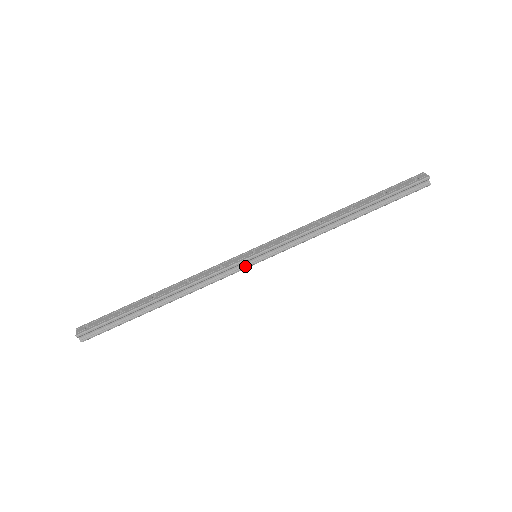
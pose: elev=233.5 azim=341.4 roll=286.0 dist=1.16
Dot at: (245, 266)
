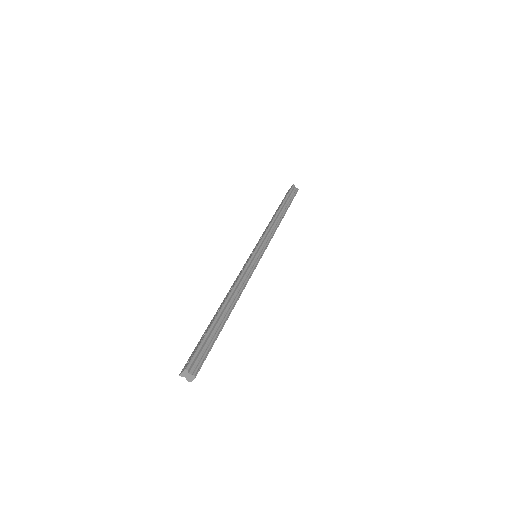
Dot at: (256, 261)
